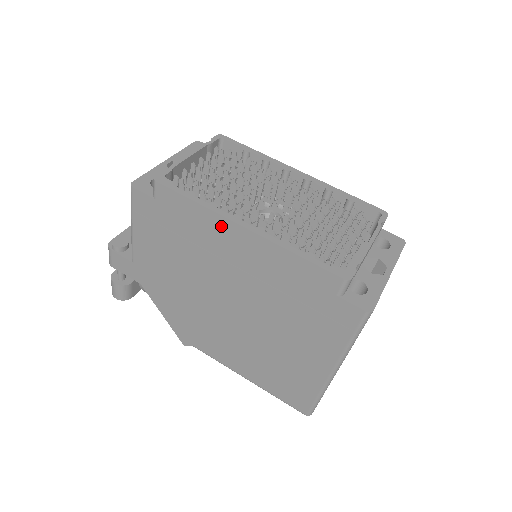
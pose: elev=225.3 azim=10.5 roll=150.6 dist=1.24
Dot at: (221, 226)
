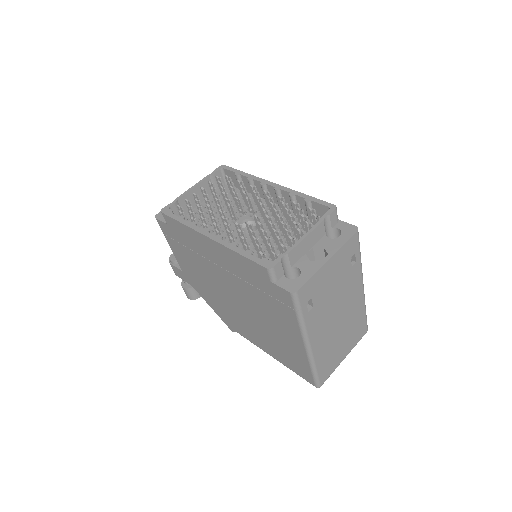
Dot at: (199, 238)
